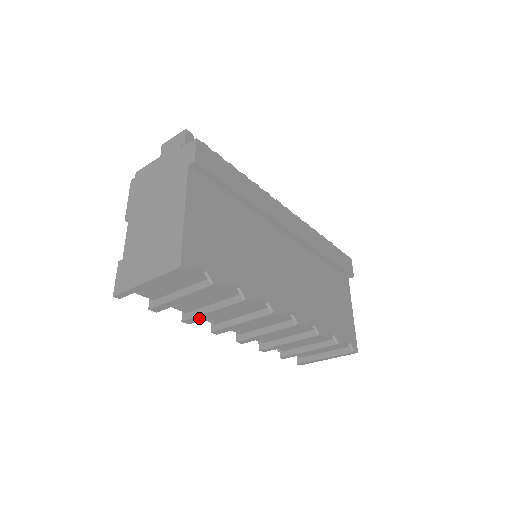
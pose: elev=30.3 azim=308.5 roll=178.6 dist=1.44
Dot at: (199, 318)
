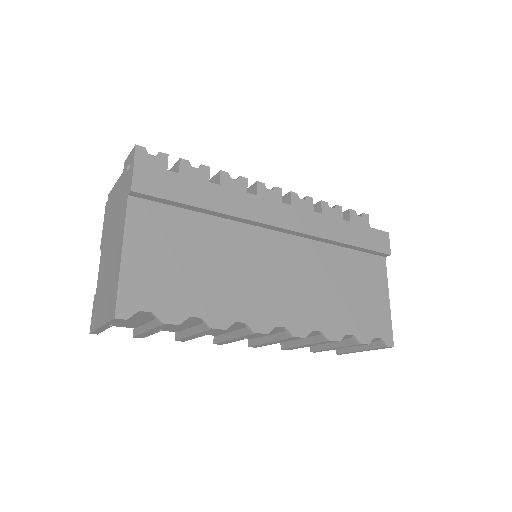
Dot at: (187, 338)
